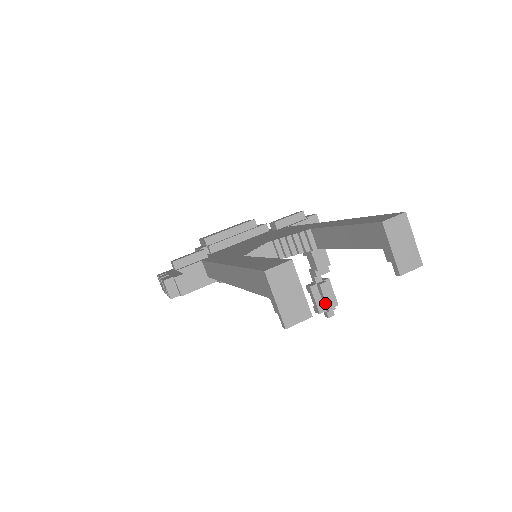
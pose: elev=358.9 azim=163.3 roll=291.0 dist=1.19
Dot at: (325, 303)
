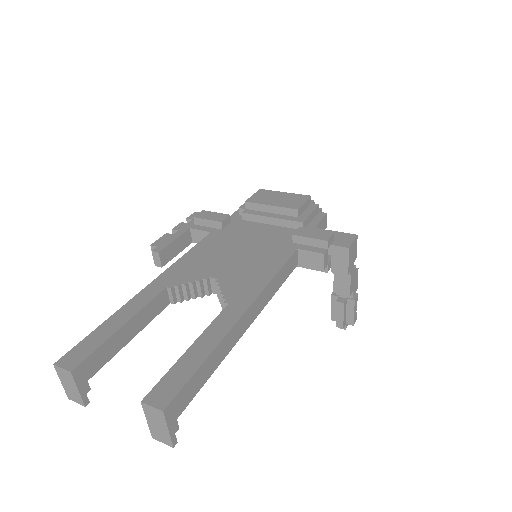
Dot at: (336, 317)
